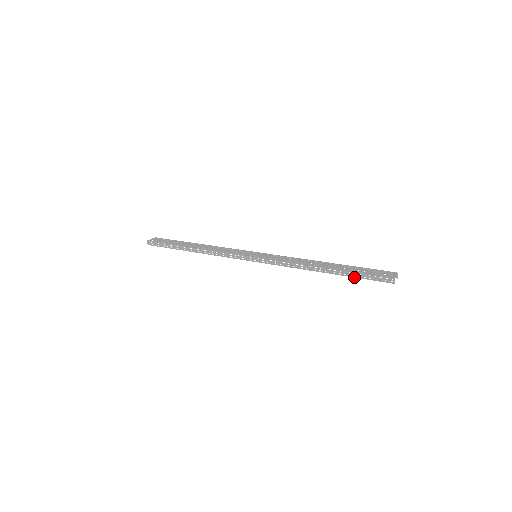
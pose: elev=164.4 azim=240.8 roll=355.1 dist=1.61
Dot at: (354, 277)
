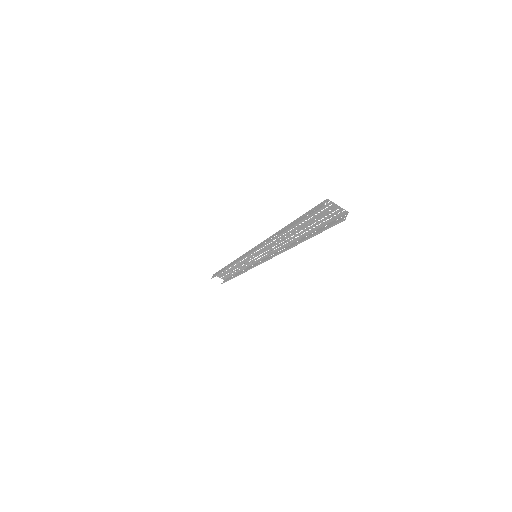
Dot at: (297, 223)
